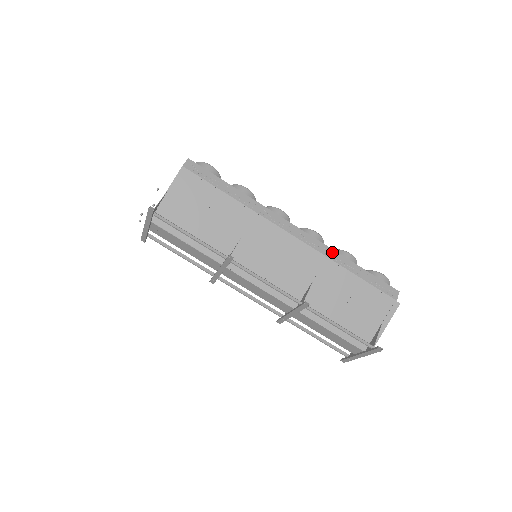
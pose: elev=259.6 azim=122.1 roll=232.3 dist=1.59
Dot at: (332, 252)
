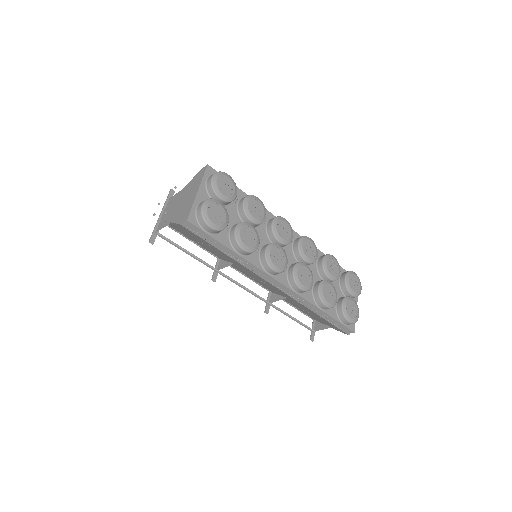
Dot at: (307, 303)
